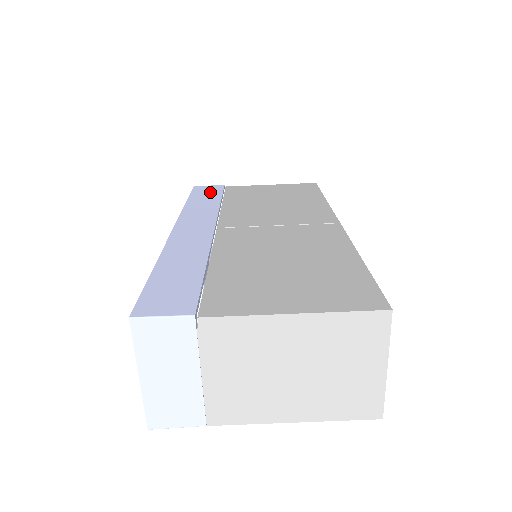
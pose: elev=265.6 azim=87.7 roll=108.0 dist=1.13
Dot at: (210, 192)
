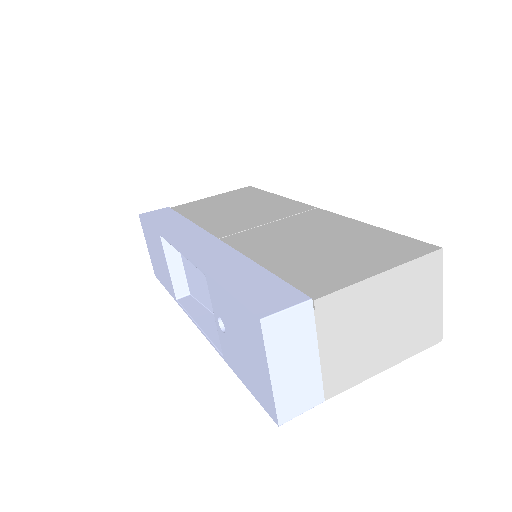
Dot at: (164, 215)
